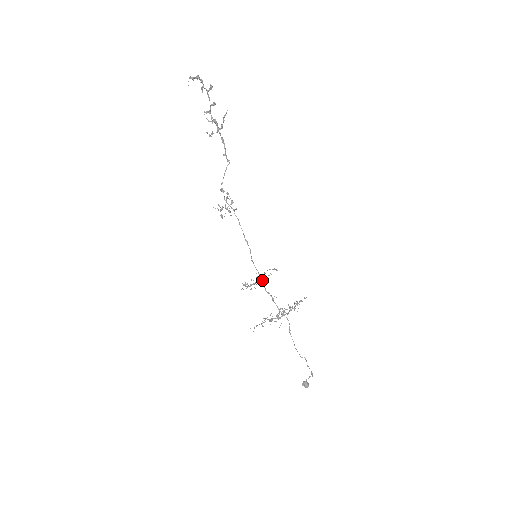
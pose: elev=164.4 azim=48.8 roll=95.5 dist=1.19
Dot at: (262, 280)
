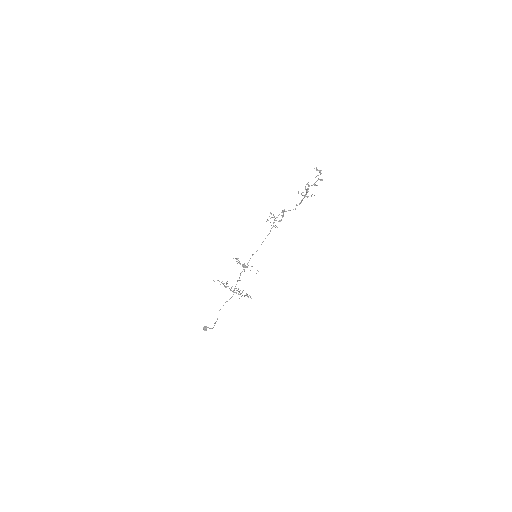
Dot at: (246, 267)
